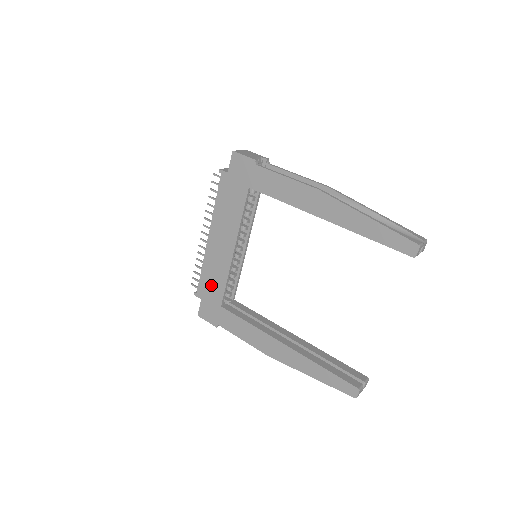
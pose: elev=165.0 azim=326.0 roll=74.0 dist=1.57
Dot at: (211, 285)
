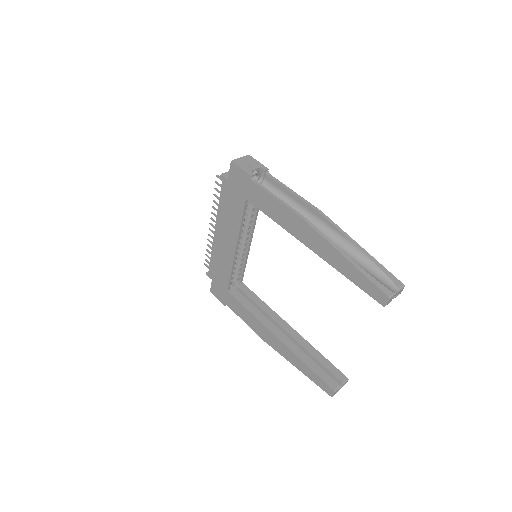
Dot at: (219, 271)
